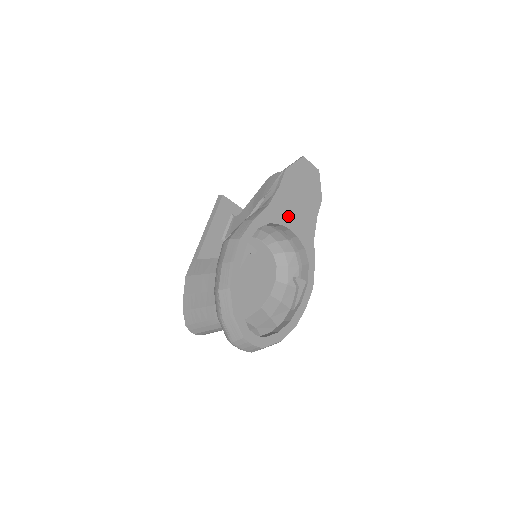
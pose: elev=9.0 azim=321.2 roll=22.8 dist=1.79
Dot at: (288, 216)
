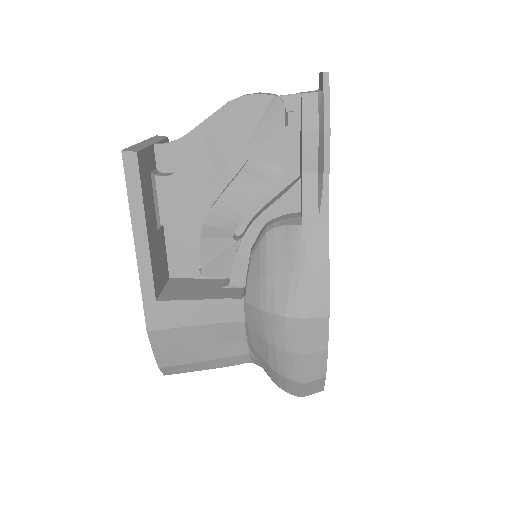
Dot at: occluded
